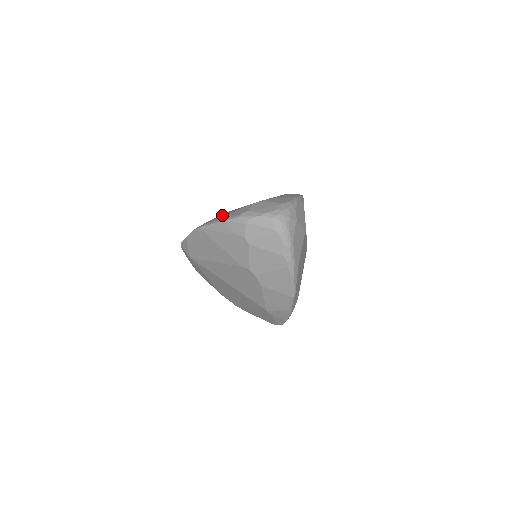
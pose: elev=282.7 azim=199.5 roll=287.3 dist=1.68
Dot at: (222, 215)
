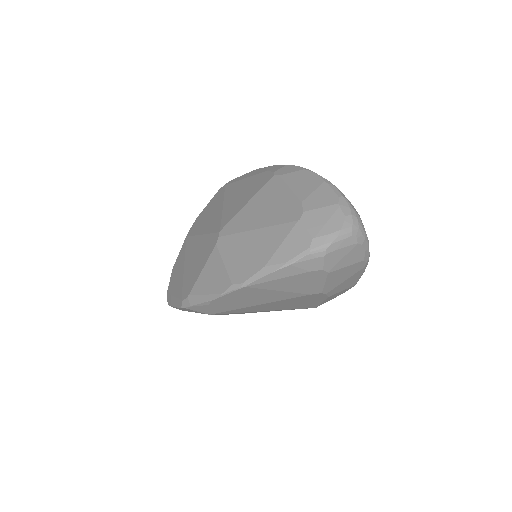
Dot at: (243, 249)
